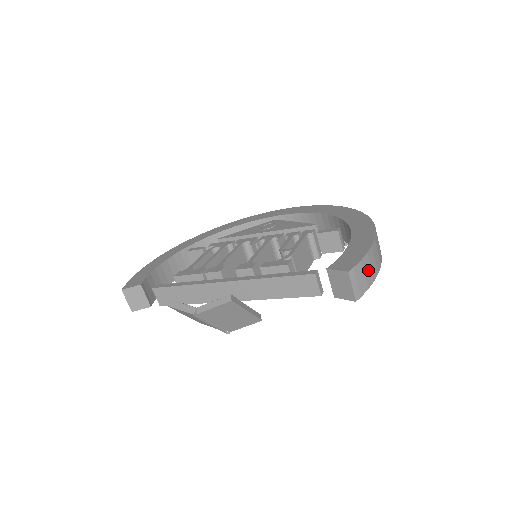
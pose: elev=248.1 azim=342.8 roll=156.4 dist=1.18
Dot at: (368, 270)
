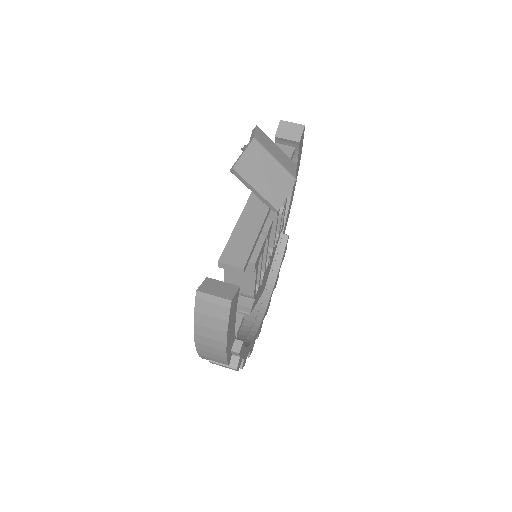
Dot at: occluded
